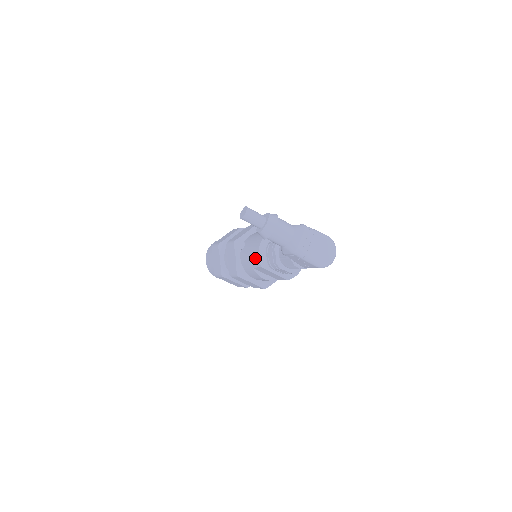
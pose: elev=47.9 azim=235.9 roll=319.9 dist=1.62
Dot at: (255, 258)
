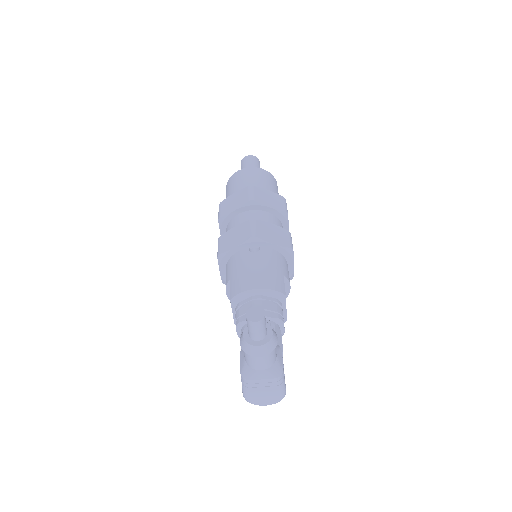
Dot at: (238, 286)
